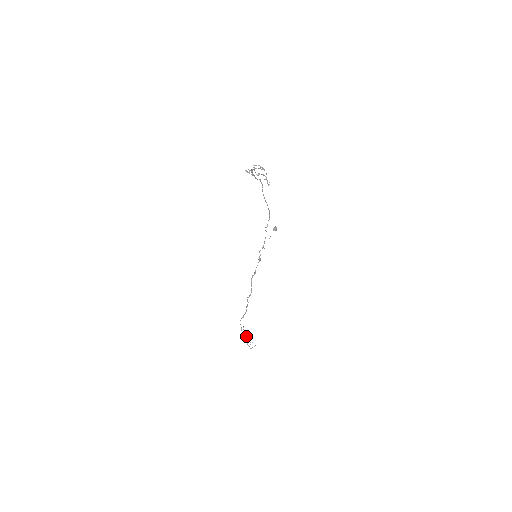
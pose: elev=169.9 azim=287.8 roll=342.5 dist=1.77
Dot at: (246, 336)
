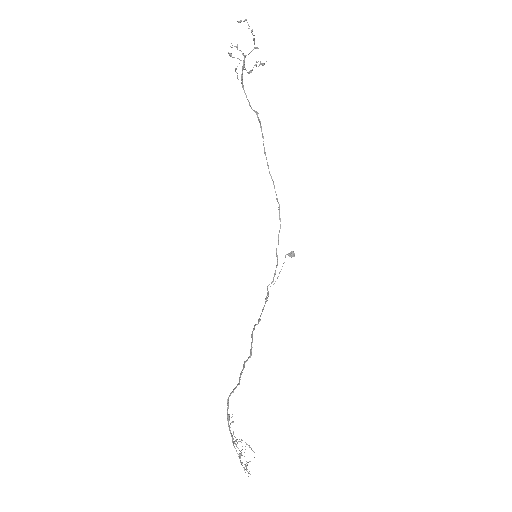
Dot at: occluded
